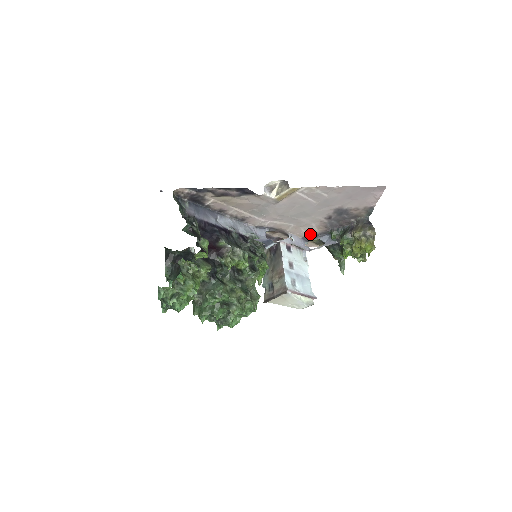
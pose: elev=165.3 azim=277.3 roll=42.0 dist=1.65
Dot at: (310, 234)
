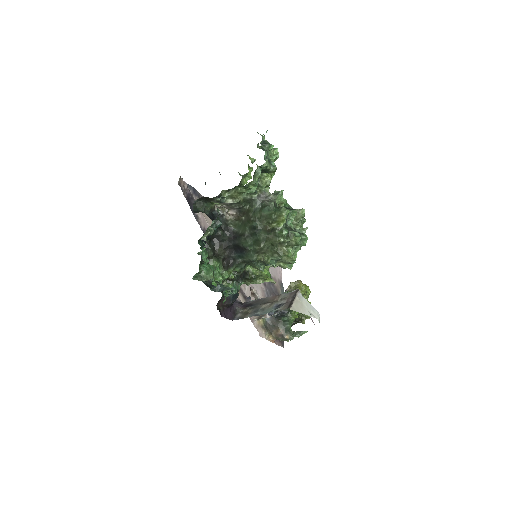
Dot at: occluded
